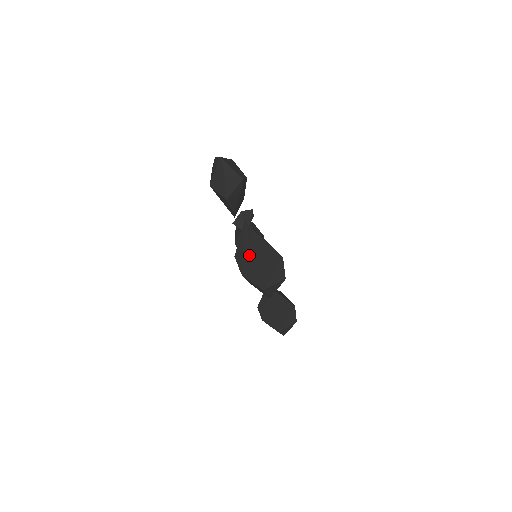
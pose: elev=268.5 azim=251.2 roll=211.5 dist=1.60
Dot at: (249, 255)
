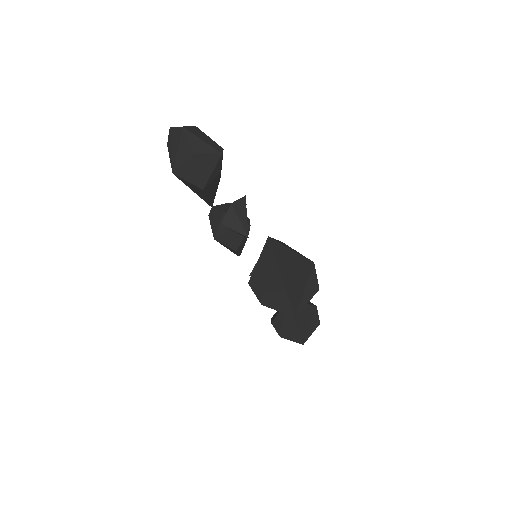
Dot at: (275, 280)
